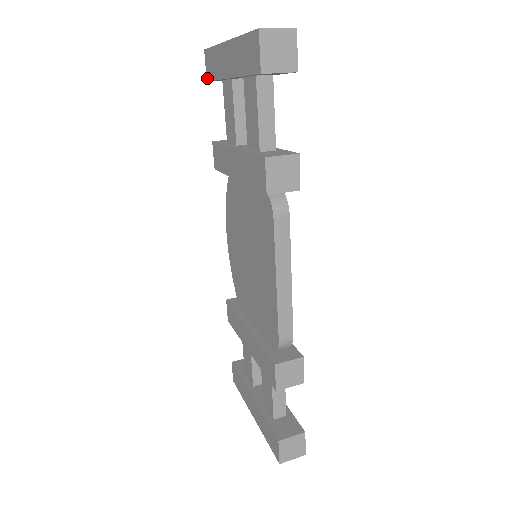
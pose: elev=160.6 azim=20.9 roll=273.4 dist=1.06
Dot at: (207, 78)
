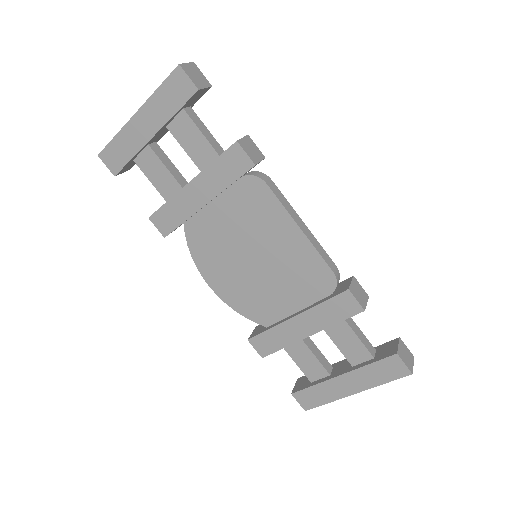
Dot at: (114, 173)
